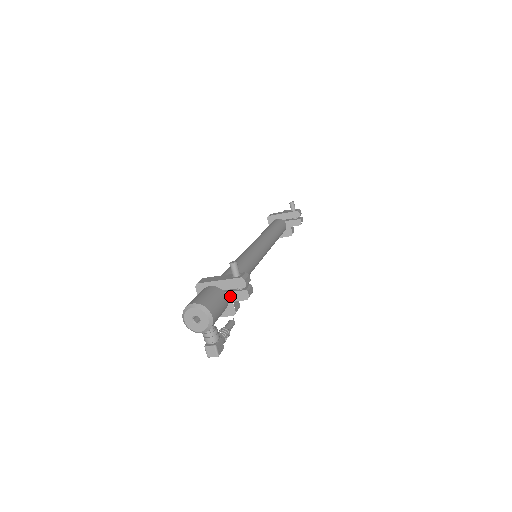
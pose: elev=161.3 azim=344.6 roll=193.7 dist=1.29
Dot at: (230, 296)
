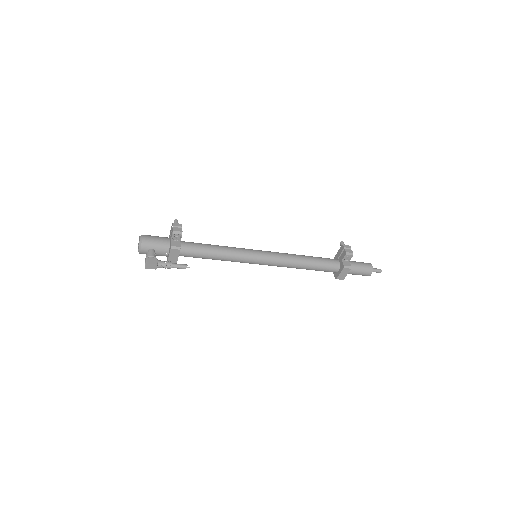
Dot at: (171, 238)
